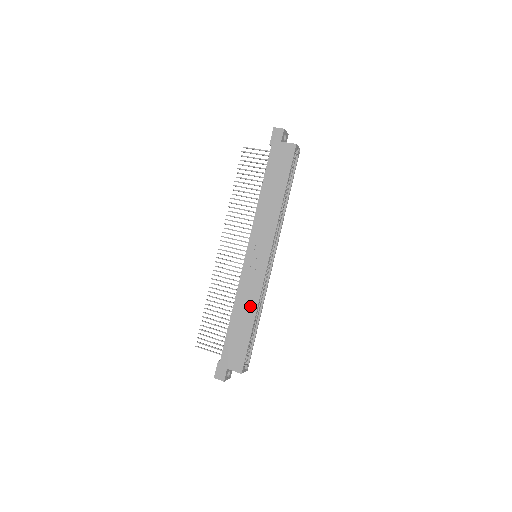
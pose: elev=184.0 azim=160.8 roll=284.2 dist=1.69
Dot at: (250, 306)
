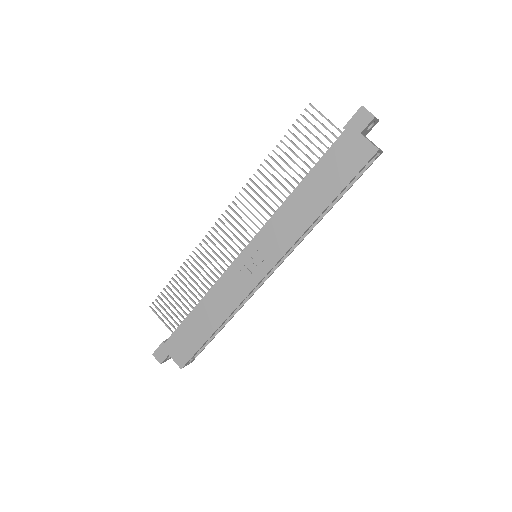
Dot at: (221, 310)
